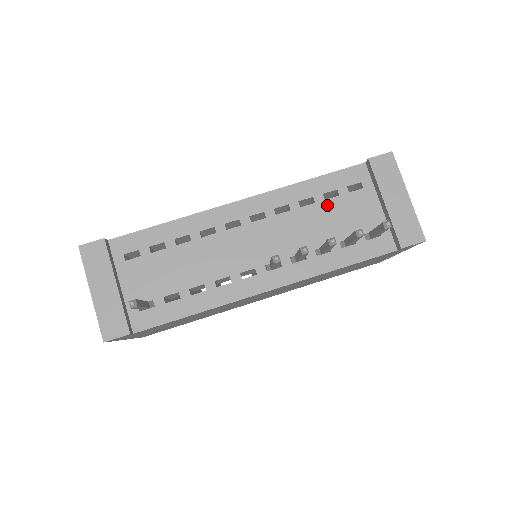
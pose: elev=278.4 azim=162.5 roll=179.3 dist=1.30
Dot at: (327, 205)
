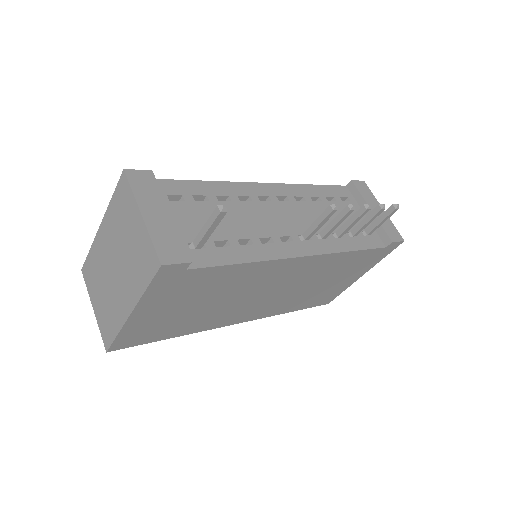
Dot at: occluded
